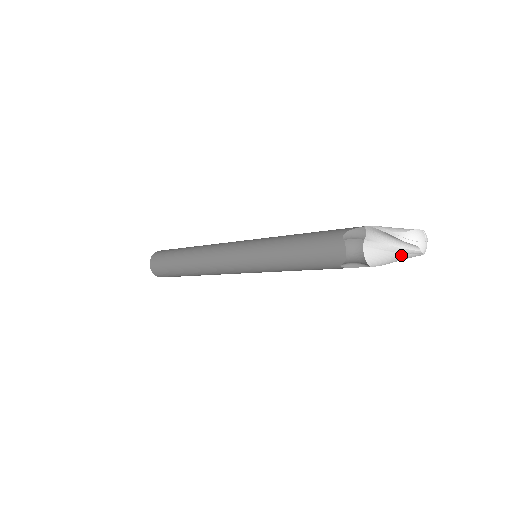
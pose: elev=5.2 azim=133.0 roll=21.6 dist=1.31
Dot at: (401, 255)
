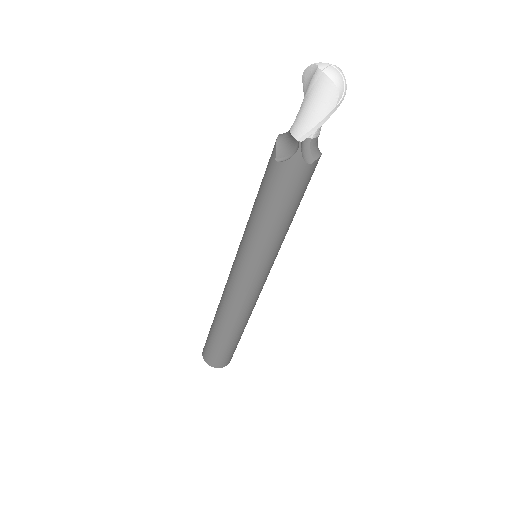
Dot at: (311, 94)
